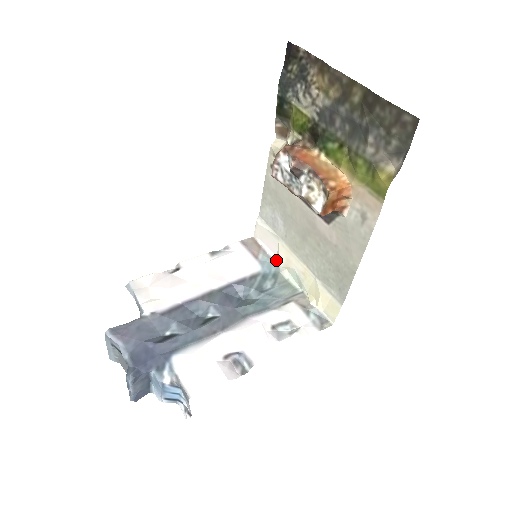
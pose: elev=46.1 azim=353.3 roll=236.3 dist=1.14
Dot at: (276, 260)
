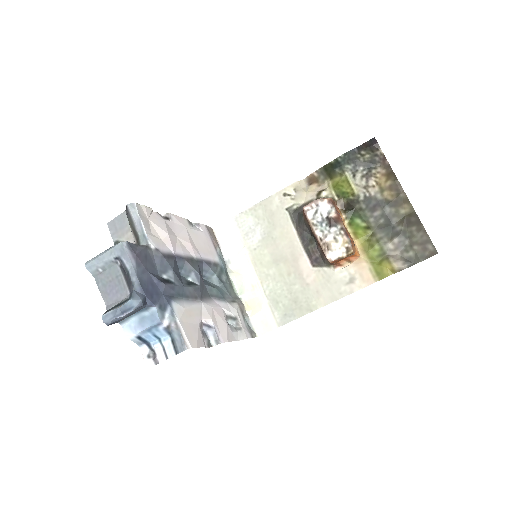
Dot at: (226, 260)
